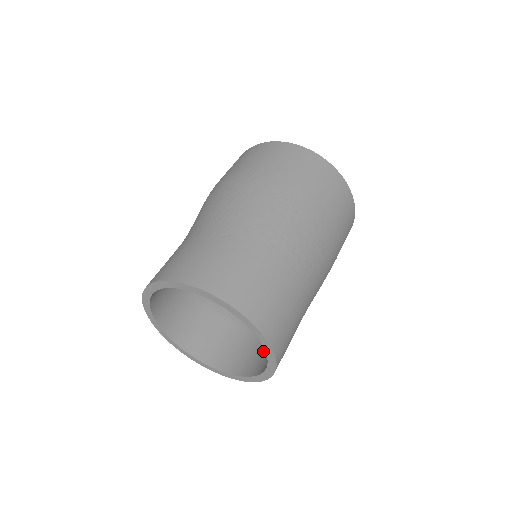
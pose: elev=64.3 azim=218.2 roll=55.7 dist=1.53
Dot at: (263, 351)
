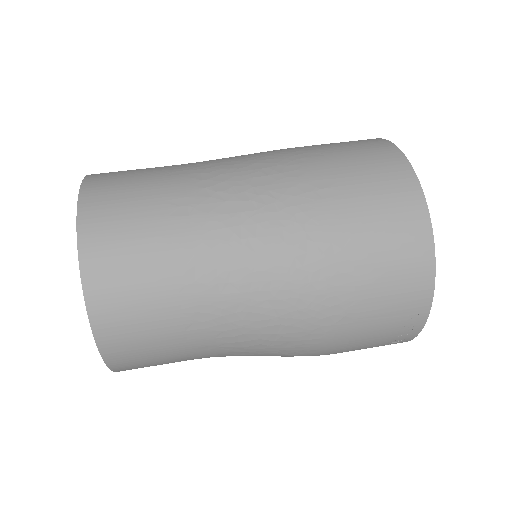
Dot at: occluded
